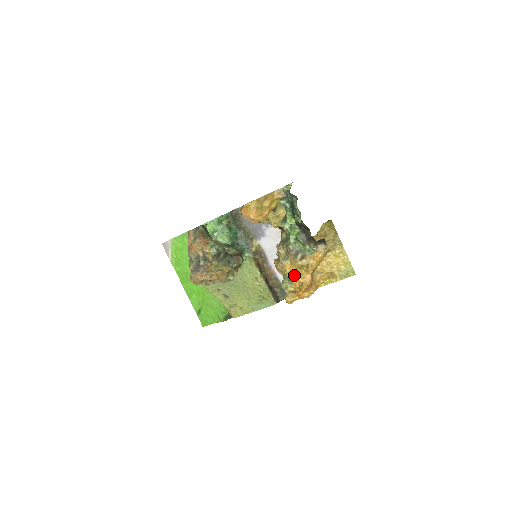
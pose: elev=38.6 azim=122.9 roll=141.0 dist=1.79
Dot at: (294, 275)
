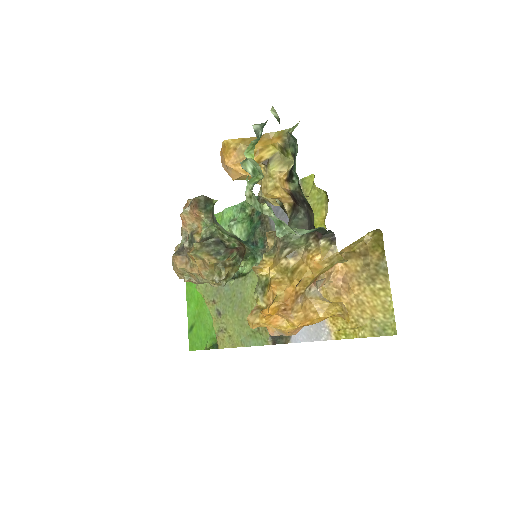
Dot at: (270, 281)
